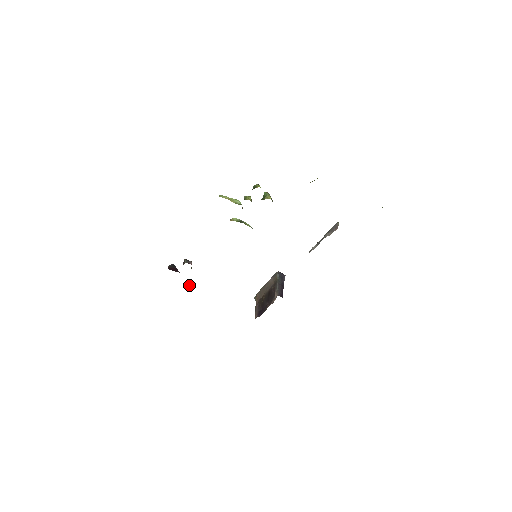
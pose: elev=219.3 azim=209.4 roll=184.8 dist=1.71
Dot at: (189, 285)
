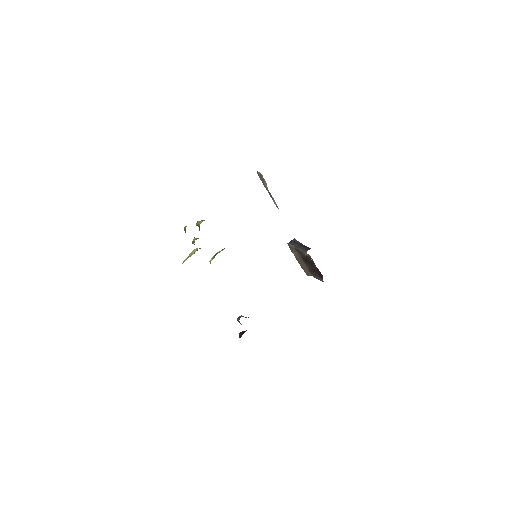
Dot at: occluded
